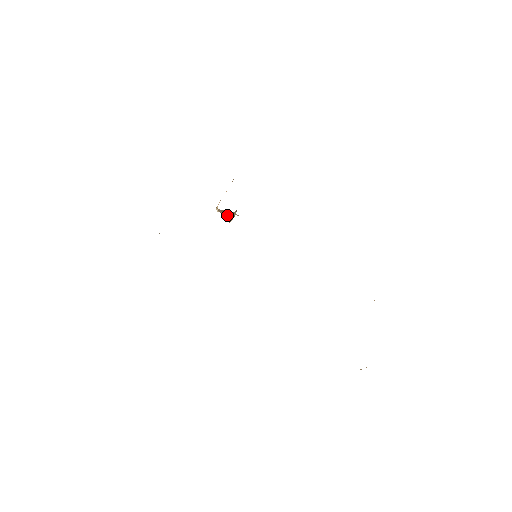
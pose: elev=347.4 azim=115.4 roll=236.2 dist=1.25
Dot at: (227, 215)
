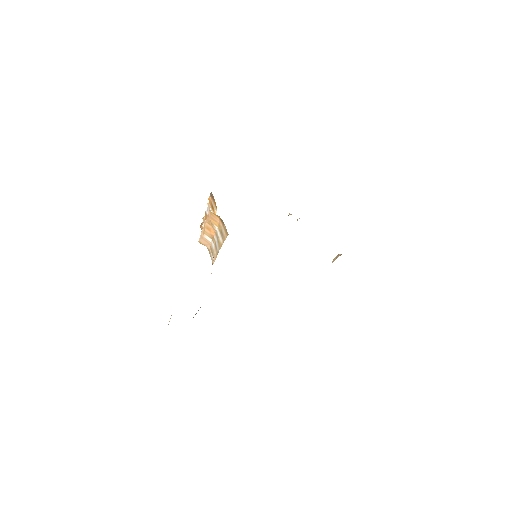
Dot at: occluded
